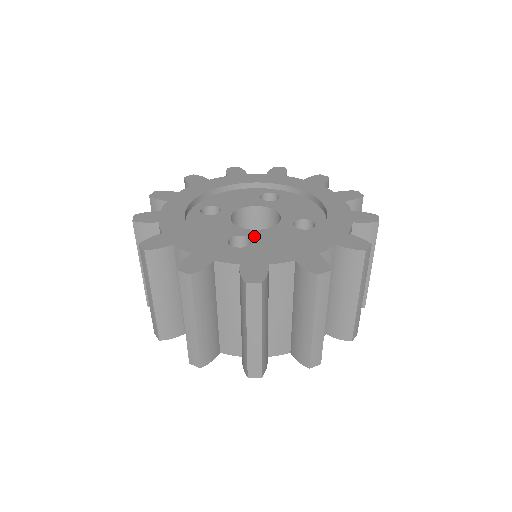
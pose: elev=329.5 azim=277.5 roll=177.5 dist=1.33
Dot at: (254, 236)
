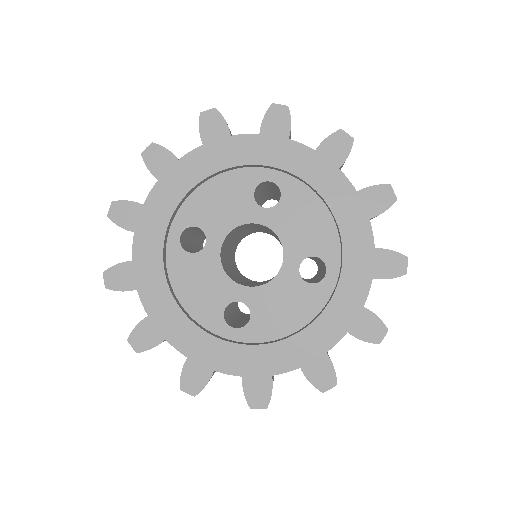
Dot at: (253, 302)
